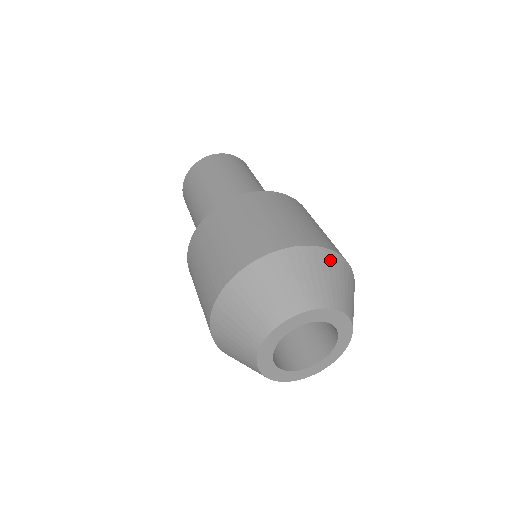
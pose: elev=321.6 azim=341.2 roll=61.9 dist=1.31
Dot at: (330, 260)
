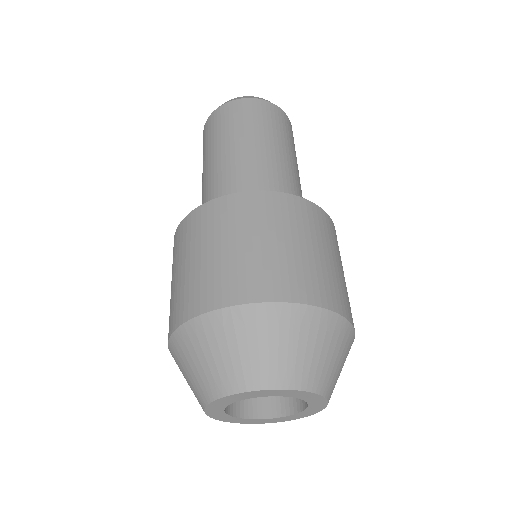
Dot at: (330, 327)
